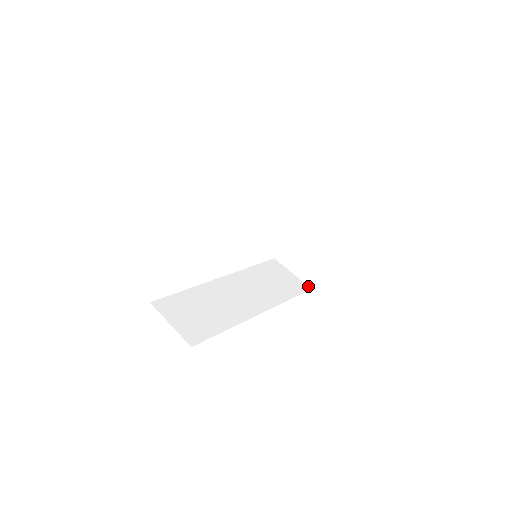
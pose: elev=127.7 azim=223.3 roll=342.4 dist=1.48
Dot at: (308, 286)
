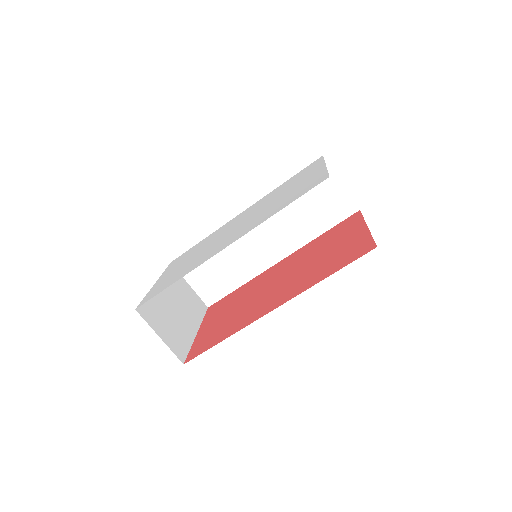
Dot at: (356, 205)
